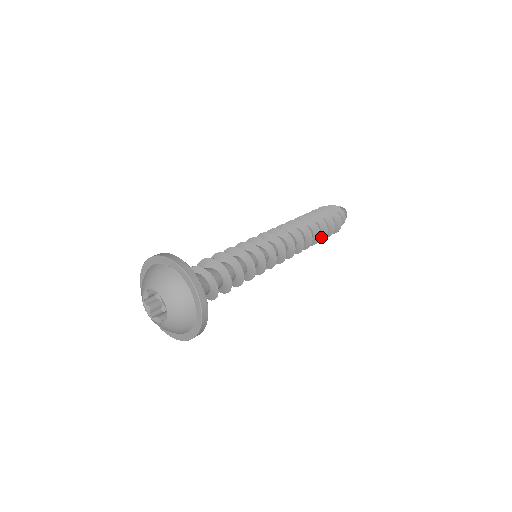
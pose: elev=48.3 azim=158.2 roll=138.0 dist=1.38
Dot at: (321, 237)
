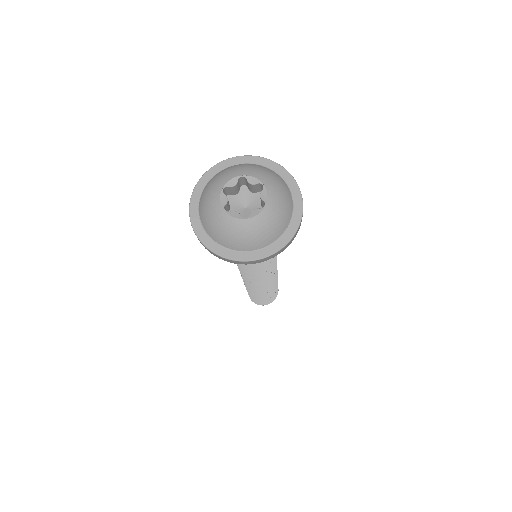
Dot at: occluded
